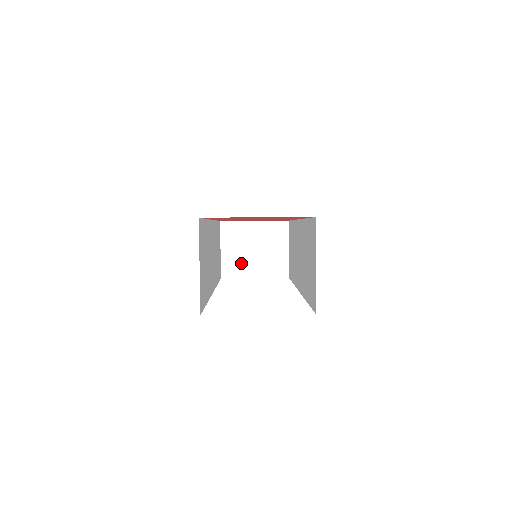
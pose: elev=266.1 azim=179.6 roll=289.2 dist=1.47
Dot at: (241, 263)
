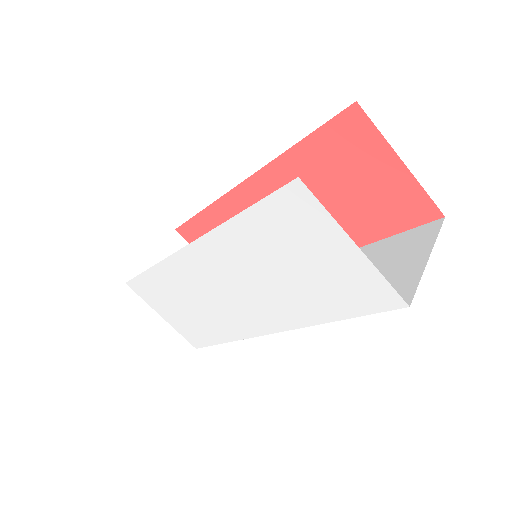
Dot at: occluded
